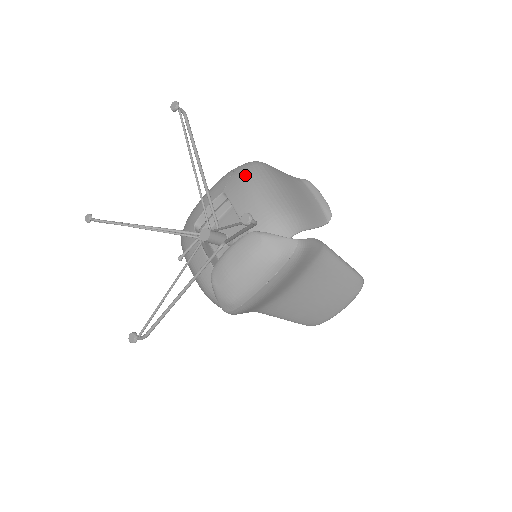
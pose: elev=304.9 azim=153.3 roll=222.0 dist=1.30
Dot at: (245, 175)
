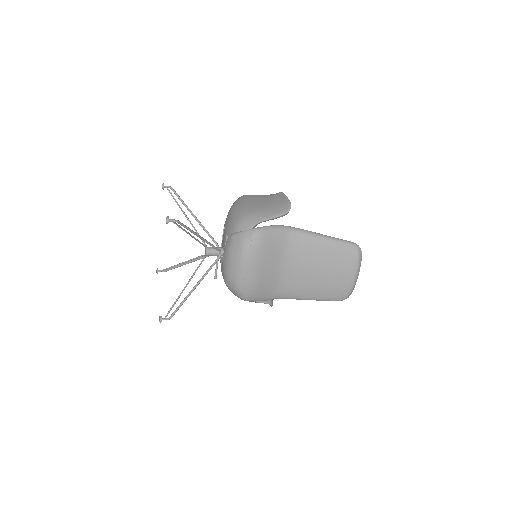
Dot at: (231, 207)
